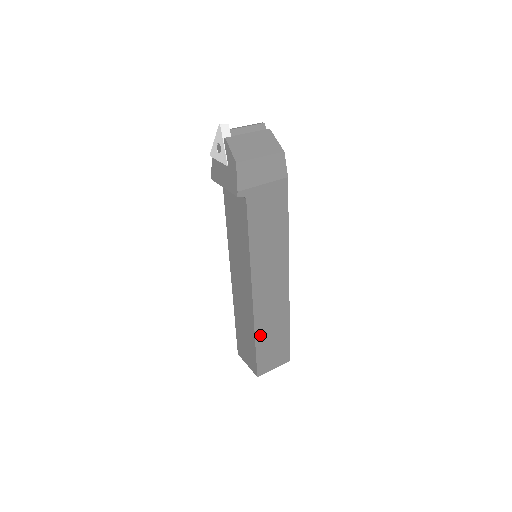
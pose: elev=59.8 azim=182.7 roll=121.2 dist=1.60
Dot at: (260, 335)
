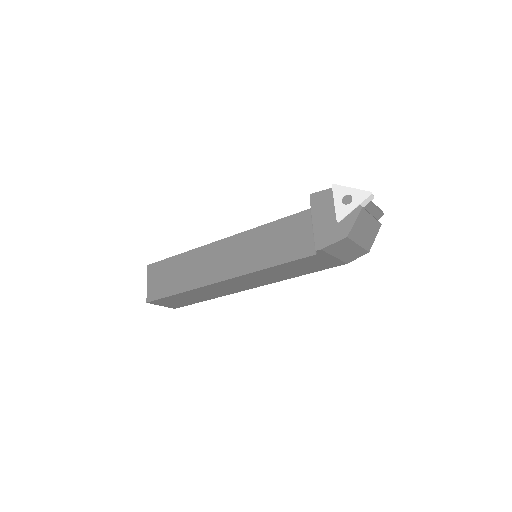
Dot at: (188, 293)
